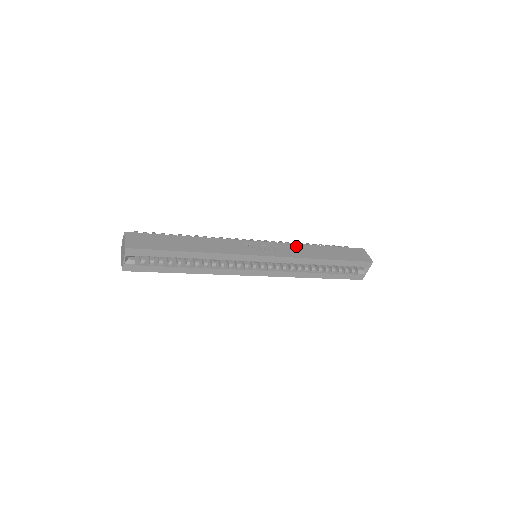
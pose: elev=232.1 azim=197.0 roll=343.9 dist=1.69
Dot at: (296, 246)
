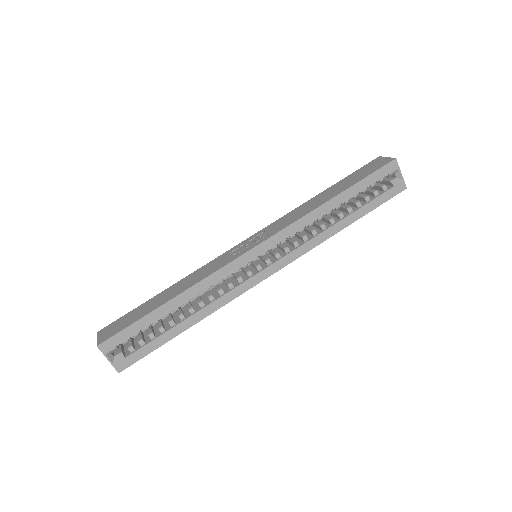
Dot at: (292, 212)
